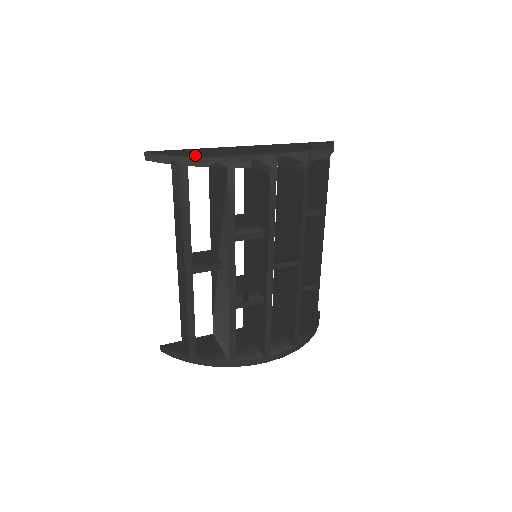
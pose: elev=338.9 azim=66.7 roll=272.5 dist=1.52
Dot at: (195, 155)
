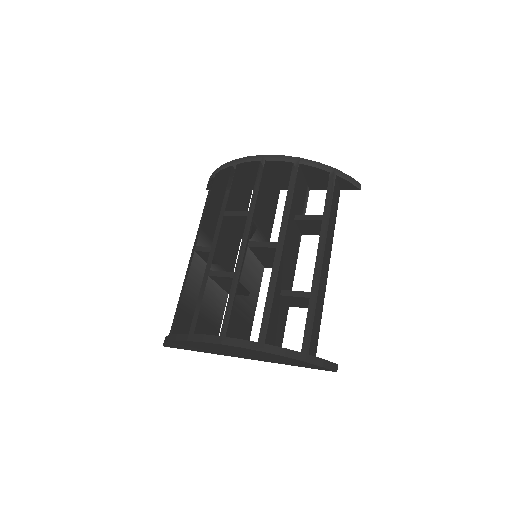
Dot at: occluded
